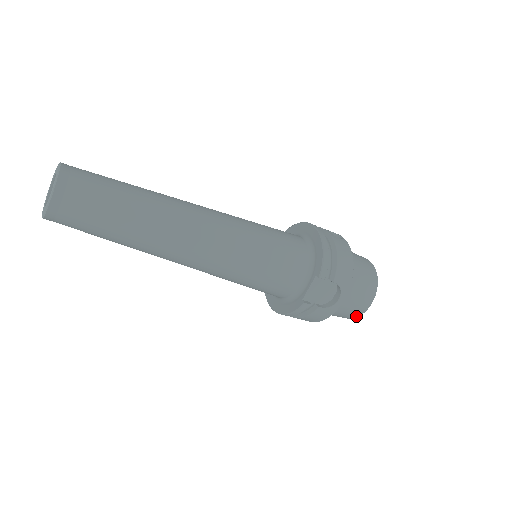
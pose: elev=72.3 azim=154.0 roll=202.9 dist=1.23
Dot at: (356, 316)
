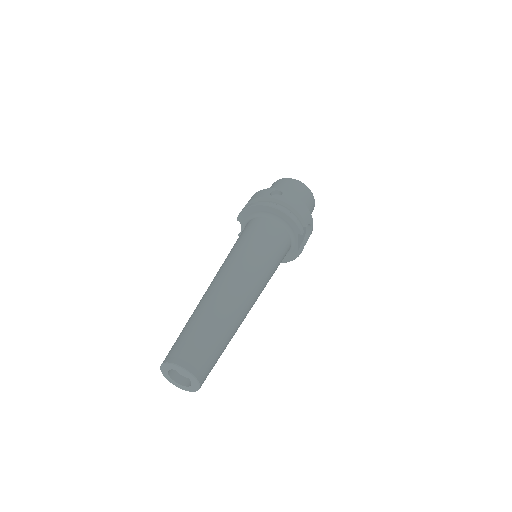
Dot at: occluded
